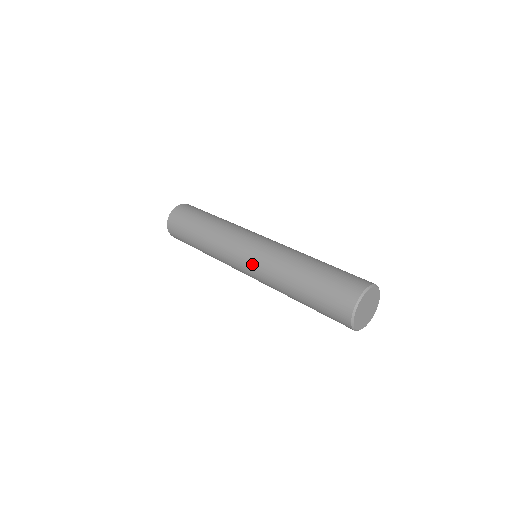
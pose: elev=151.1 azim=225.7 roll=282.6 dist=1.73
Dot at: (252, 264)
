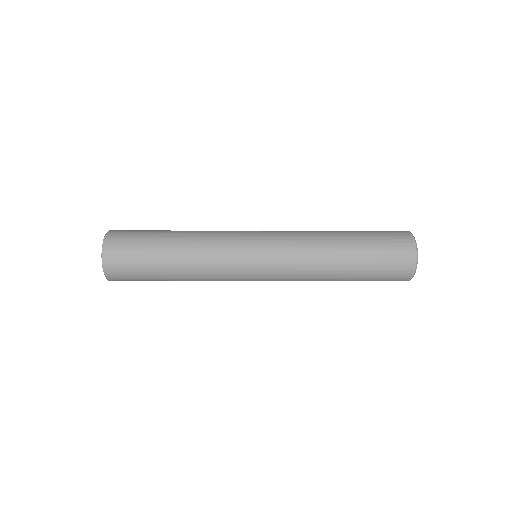
Dot at: (275, 255)
